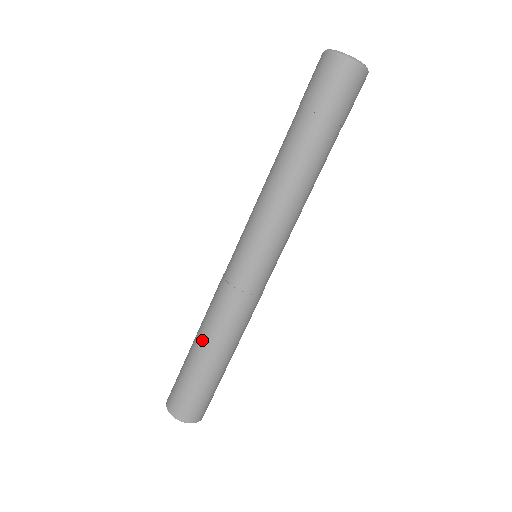
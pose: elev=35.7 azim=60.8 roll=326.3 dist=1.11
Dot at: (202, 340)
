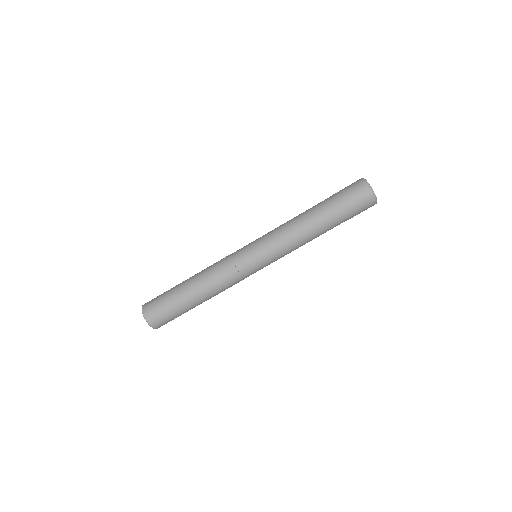
Dot at: (193, 277)
